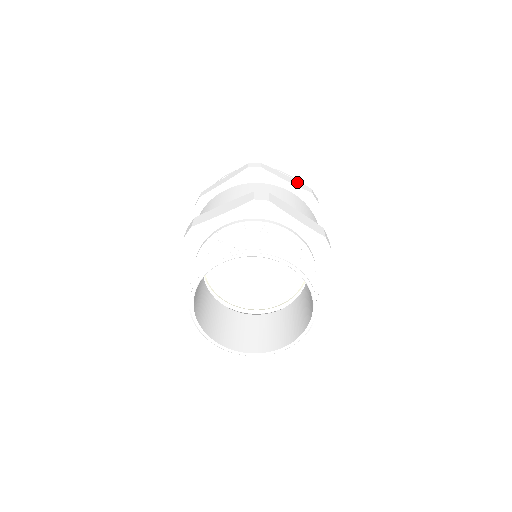
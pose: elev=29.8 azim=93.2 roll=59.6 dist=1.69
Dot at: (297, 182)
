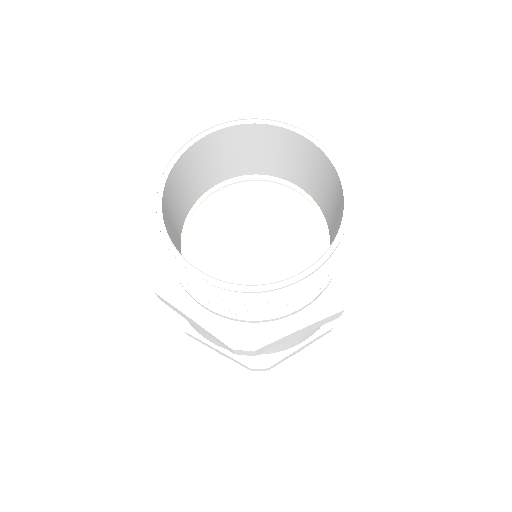
Dot at: occluded
